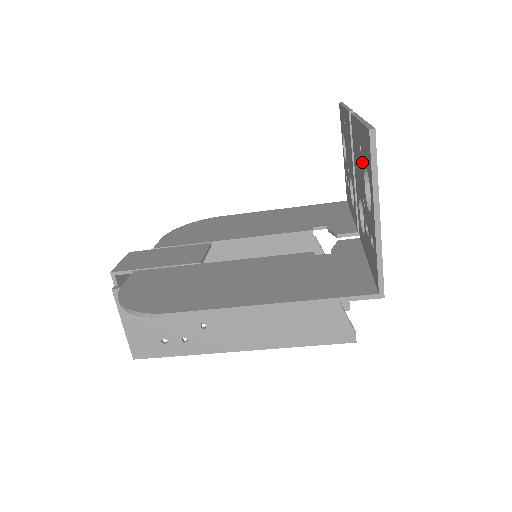
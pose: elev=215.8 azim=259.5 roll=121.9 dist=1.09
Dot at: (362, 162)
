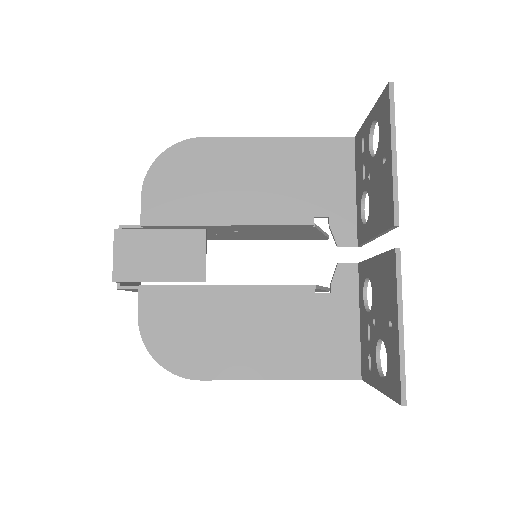
Dot at: (386, 334)
